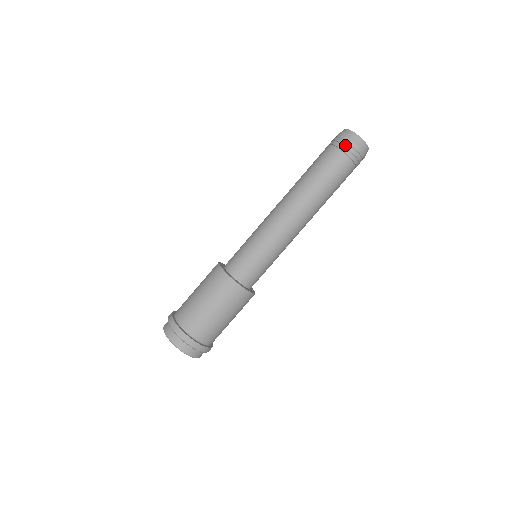
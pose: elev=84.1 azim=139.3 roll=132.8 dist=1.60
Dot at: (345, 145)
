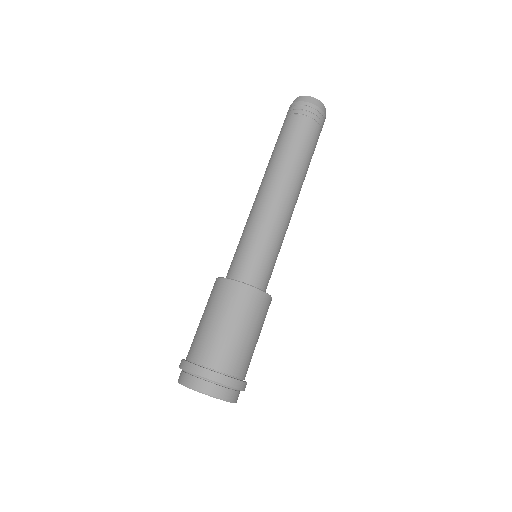
Dot at: (292, 109)
